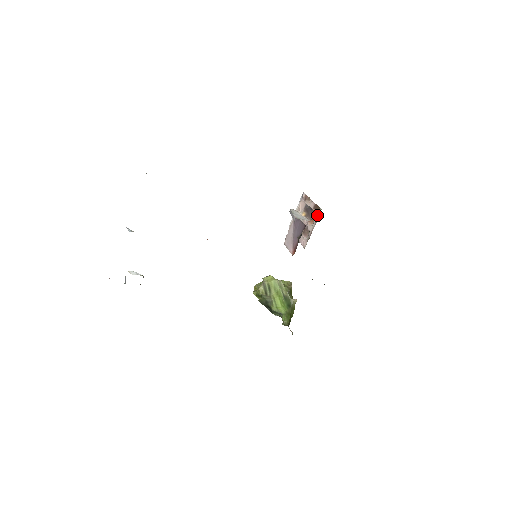
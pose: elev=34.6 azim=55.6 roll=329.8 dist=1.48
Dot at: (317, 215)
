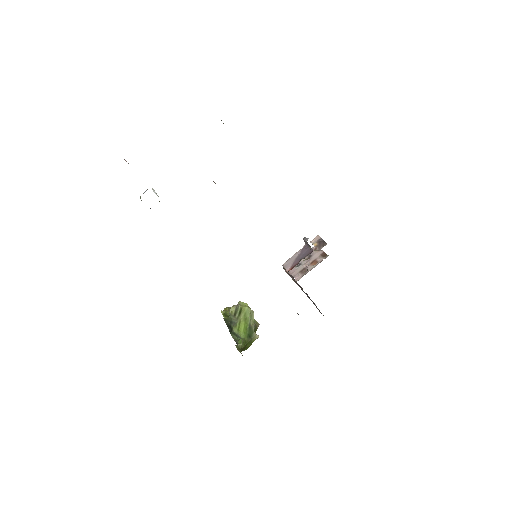
Dot at: (322, 259)
